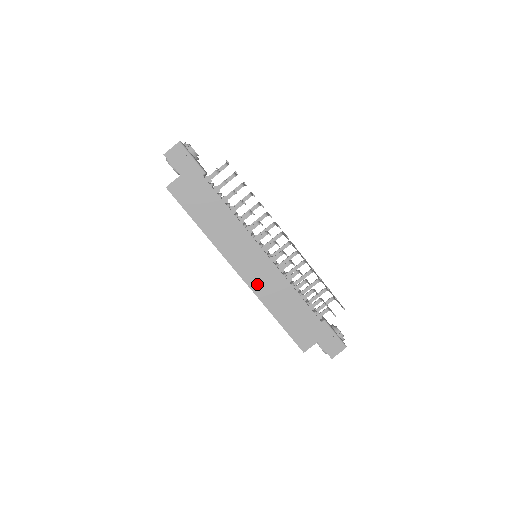
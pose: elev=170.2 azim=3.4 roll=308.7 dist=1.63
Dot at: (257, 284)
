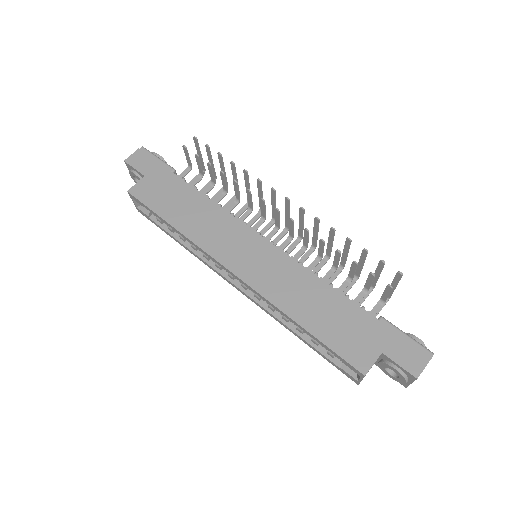
Dot at: (262, 281)
